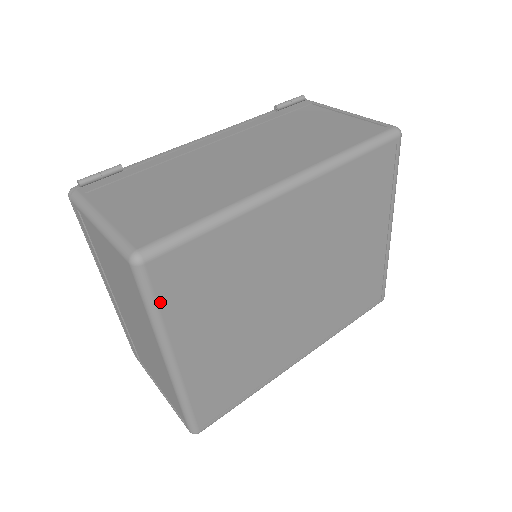
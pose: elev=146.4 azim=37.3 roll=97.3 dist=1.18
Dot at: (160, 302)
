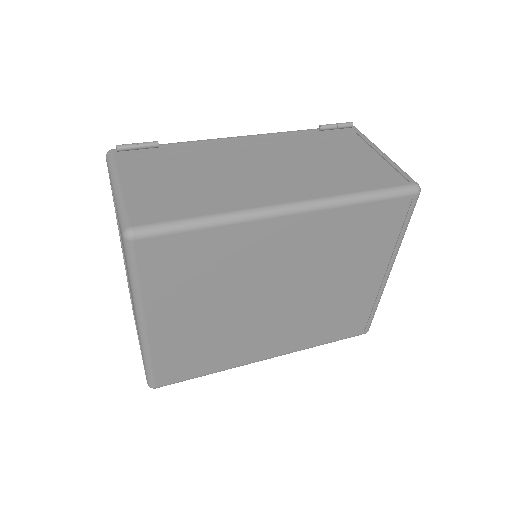
Dot at: (141, 274)
